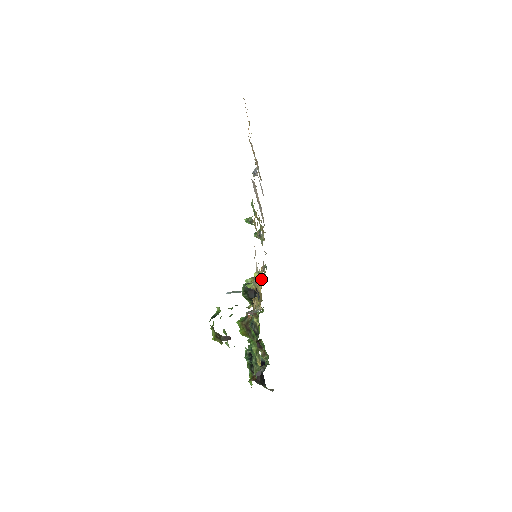
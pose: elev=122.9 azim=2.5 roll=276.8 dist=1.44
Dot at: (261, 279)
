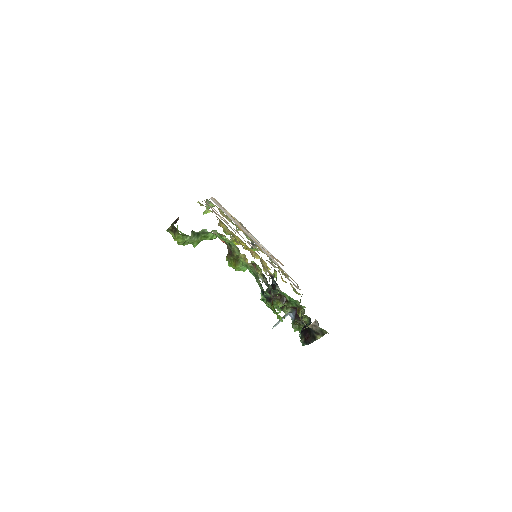
Dot at: occluded
